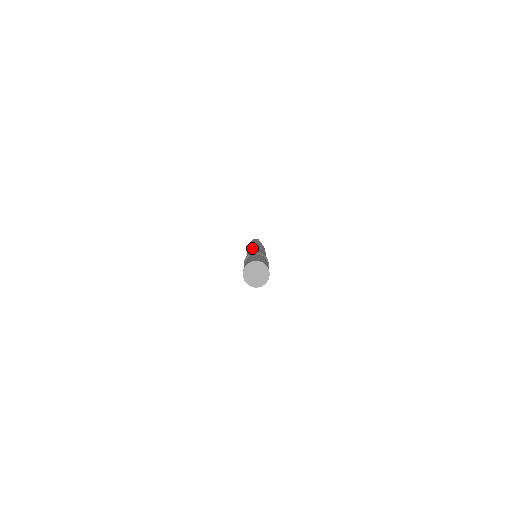
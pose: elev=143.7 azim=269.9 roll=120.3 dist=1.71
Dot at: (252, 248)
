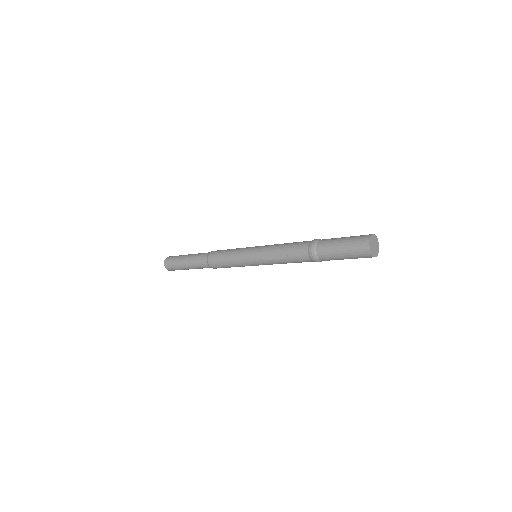
Dot at: (267, 245)
